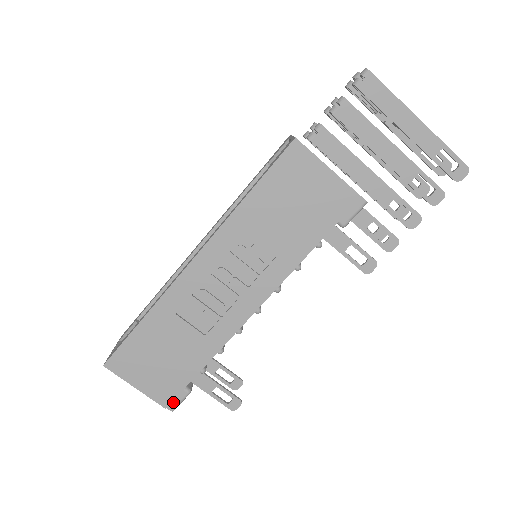
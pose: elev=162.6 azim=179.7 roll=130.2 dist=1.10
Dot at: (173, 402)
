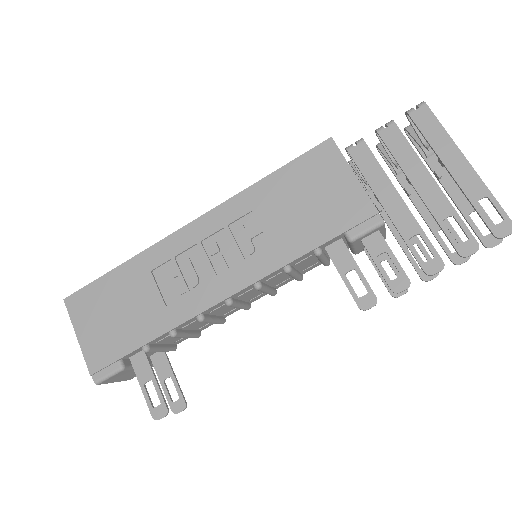
Dot at: (101, 372)
